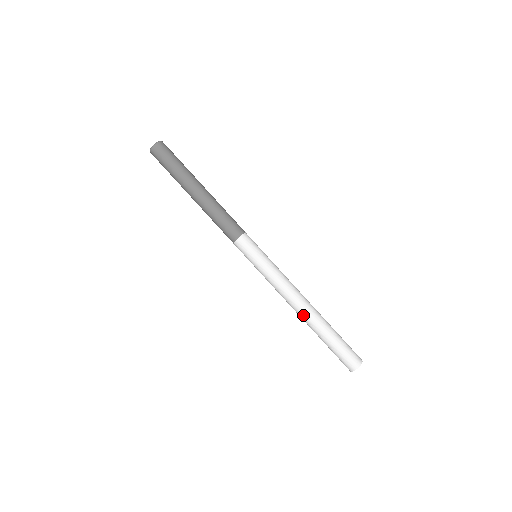
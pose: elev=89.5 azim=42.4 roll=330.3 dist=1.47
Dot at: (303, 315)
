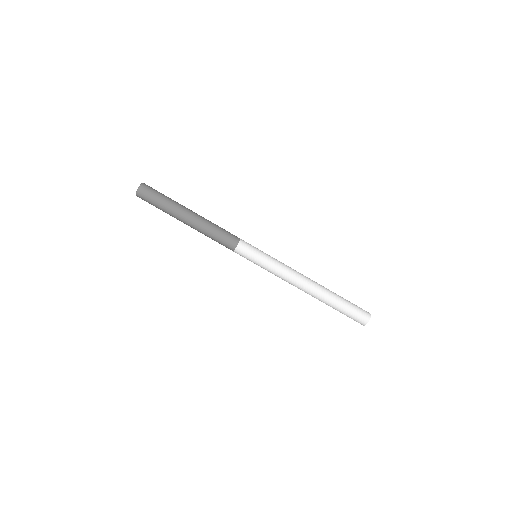
Dot at: occluded
